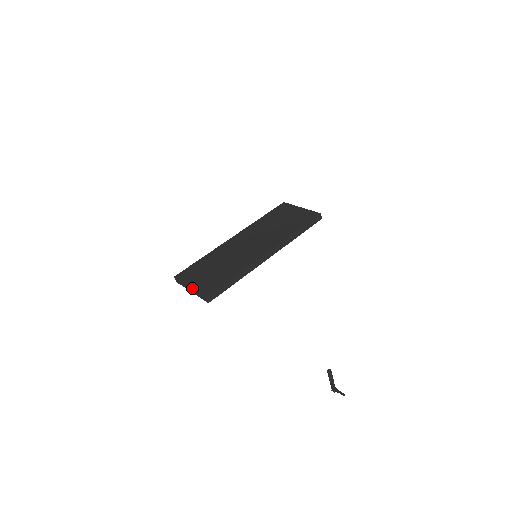
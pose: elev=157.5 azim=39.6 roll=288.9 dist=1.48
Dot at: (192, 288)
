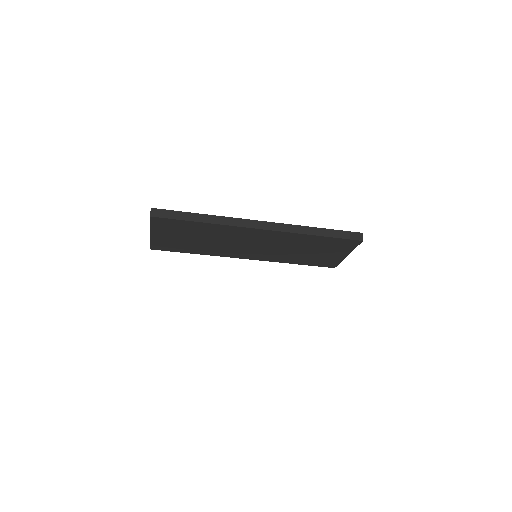
Dot at: occluded
